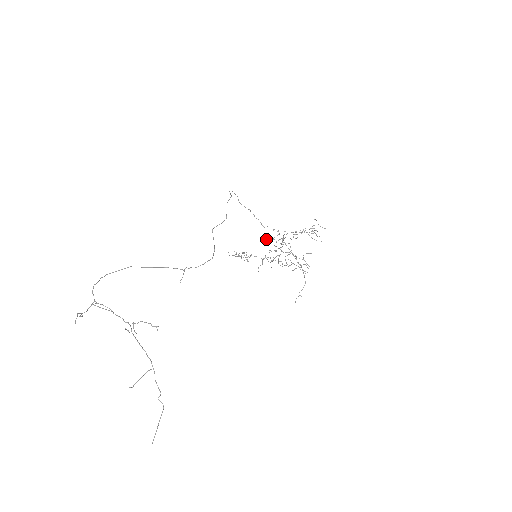
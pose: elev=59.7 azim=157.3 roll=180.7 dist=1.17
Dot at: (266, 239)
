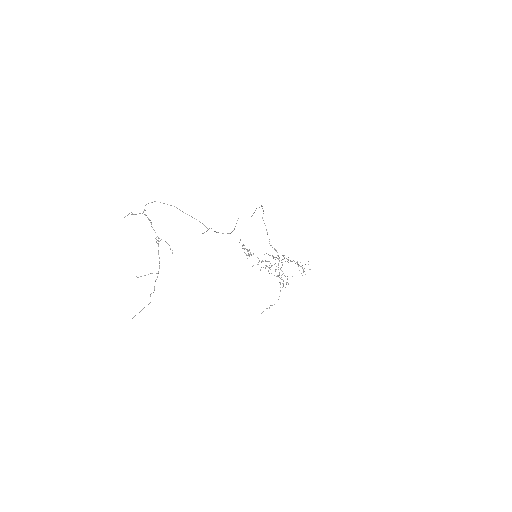
Dot at: occluded
